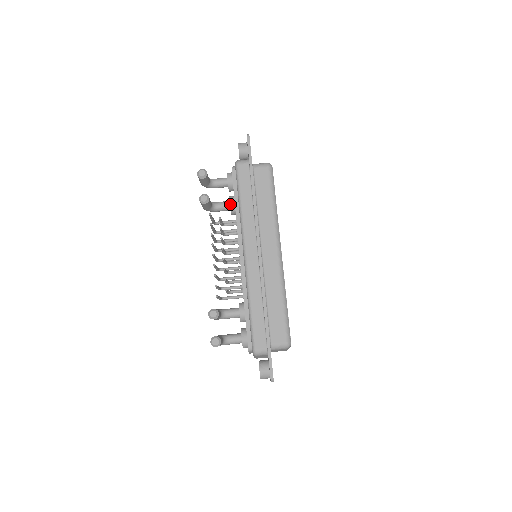
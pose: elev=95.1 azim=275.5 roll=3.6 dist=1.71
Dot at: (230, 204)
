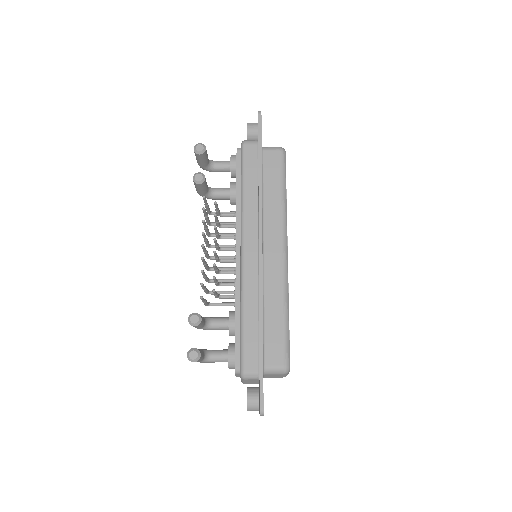
Dot at: (230, 190)
